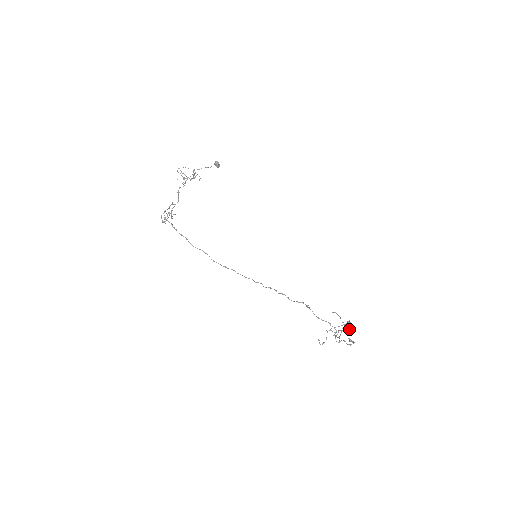
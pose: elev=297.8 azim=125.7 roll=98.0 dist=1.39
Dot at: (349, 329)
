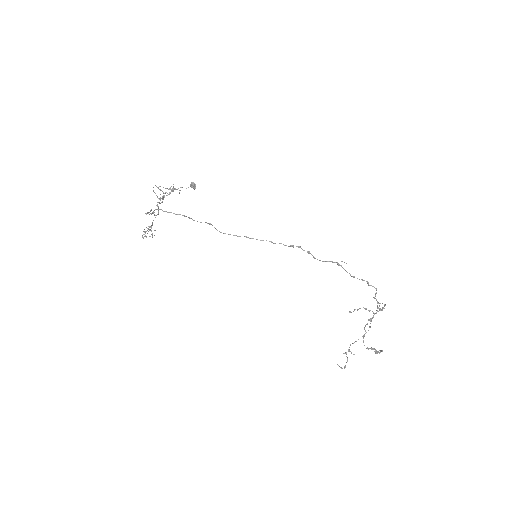
Dot at: occluded
